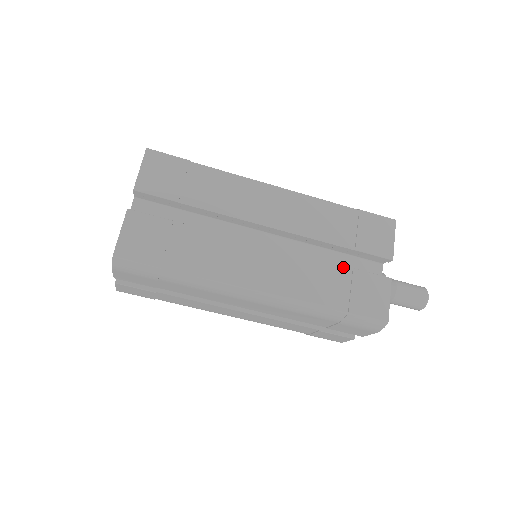
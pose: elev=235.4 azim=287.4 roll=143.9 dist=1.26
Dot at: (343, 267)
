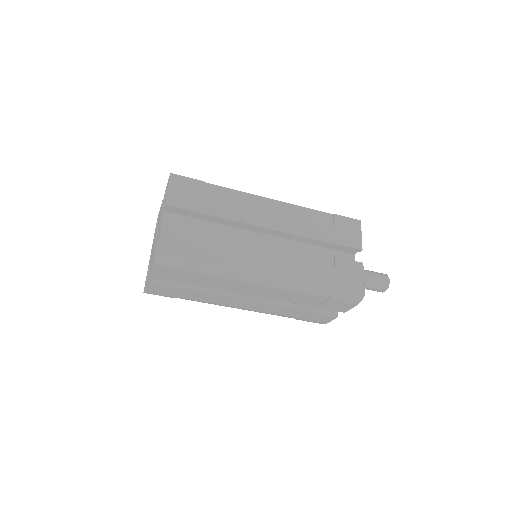
Dot at: (327, 256)
